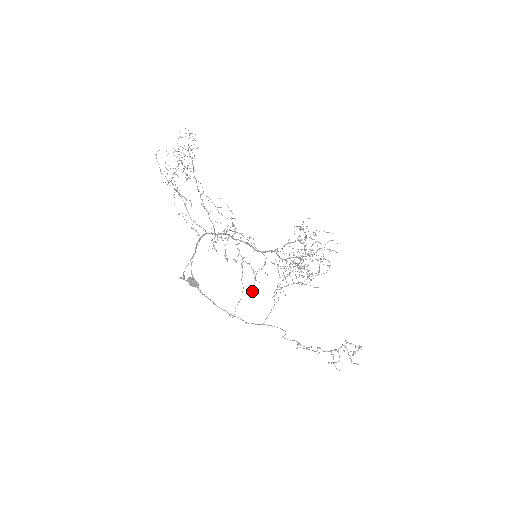
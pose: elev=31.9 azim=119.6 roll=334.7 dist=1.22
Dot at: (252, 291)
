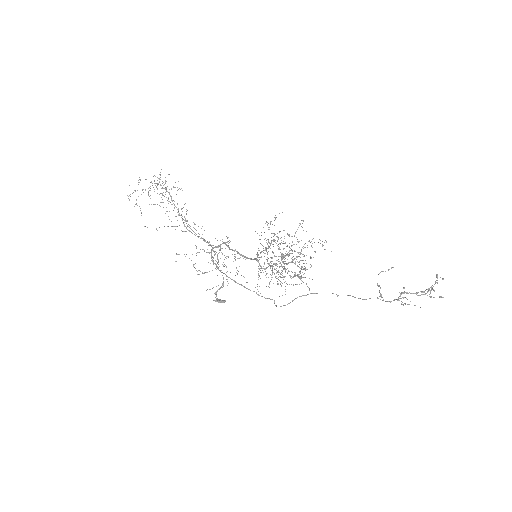
Dot at: occluded
